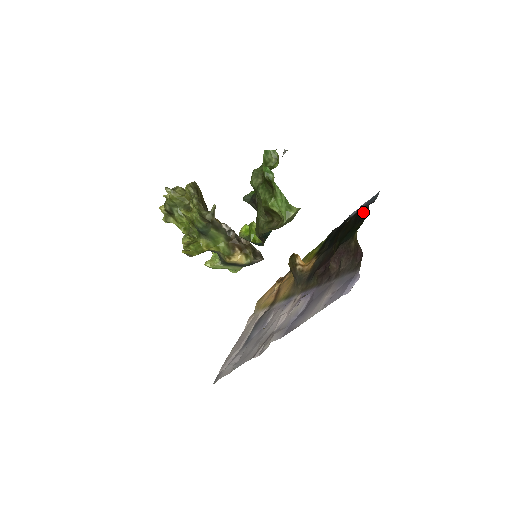
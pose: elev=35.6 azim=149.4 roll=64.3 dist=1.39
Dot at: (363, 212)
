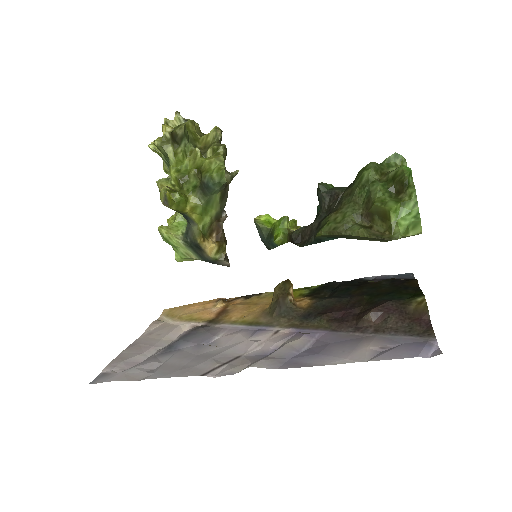
Dot at: (410, 282)
